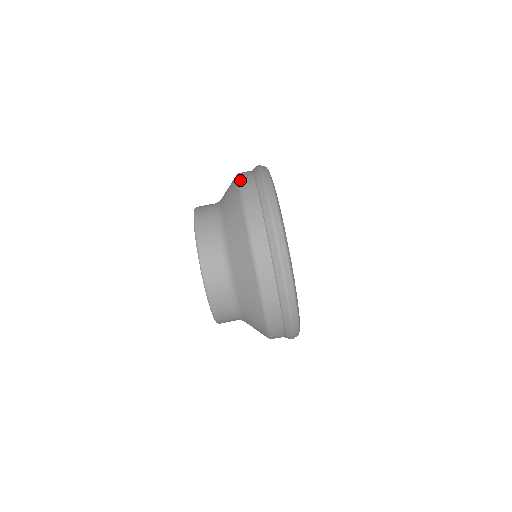
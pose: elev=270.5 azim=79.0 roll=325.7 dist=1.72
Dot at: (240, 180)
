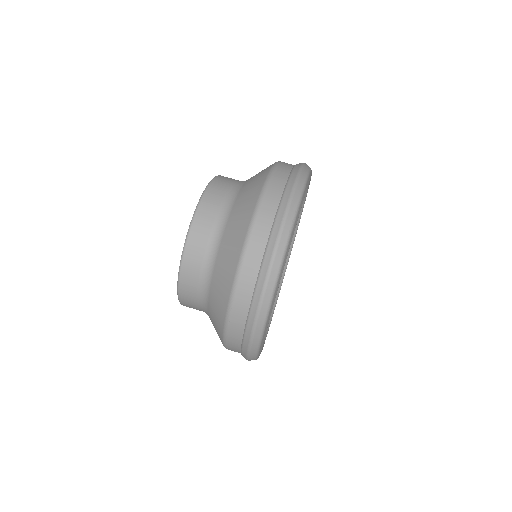
Dot at: occluded
